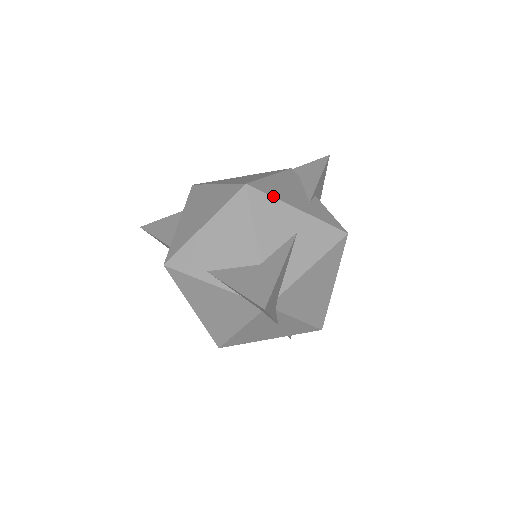
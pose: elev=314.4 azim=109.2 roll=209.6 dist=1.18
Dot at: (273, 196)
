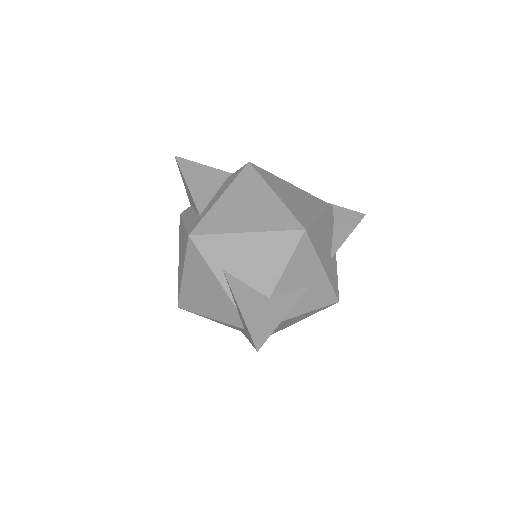
Dot at: (315, 249)
